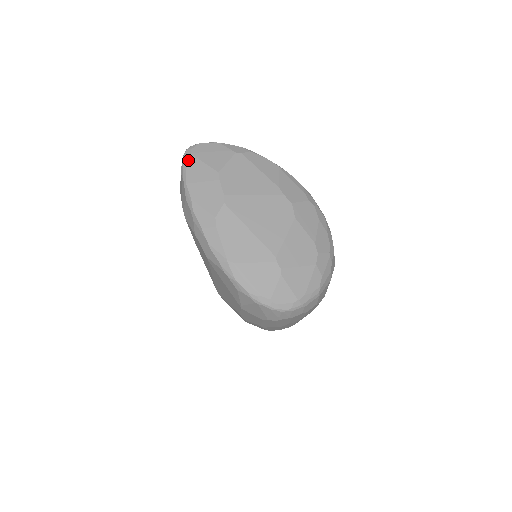
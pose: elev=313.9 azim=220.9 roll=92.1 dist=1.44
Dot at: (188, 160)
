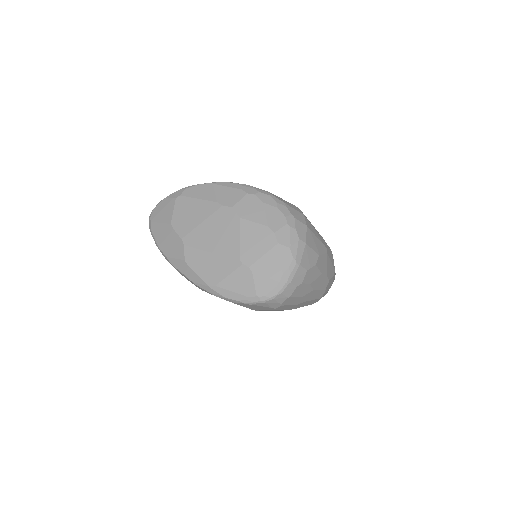
Dot at: (151, 228)
